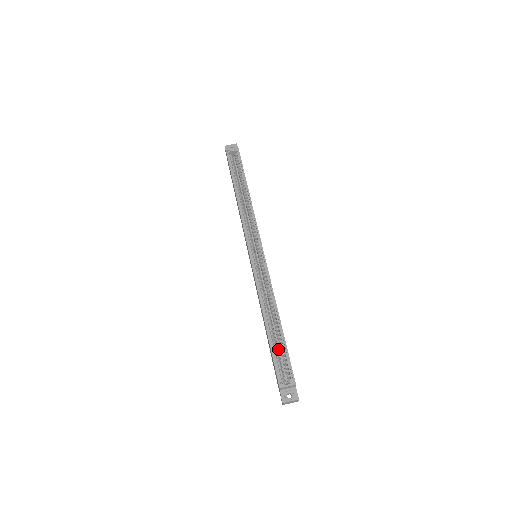
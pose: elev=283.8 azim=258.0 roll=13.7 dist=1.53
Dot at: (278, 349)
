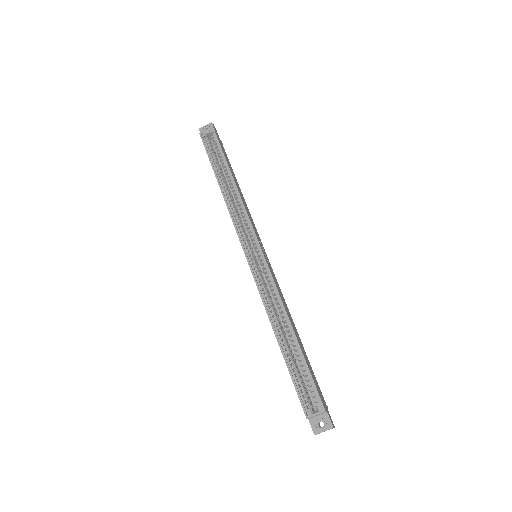
Dot at: (300, 367)
